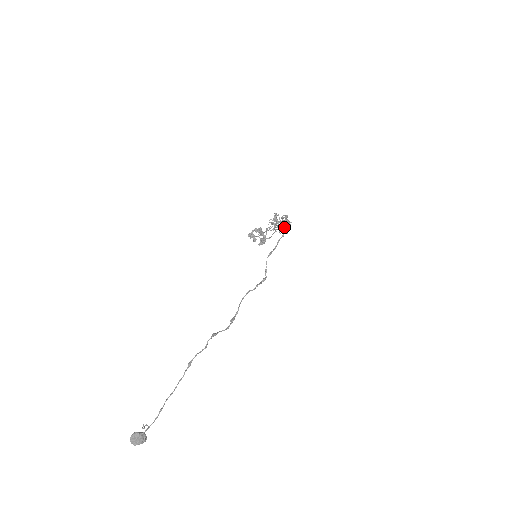
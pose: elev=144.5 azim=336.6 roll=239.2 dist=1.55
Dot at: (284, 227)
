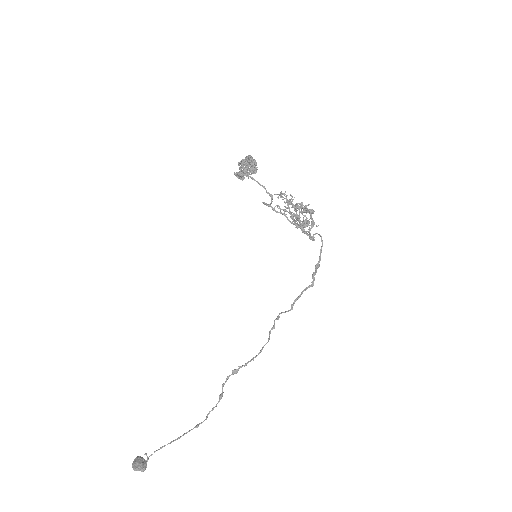
Dot at: occluded
